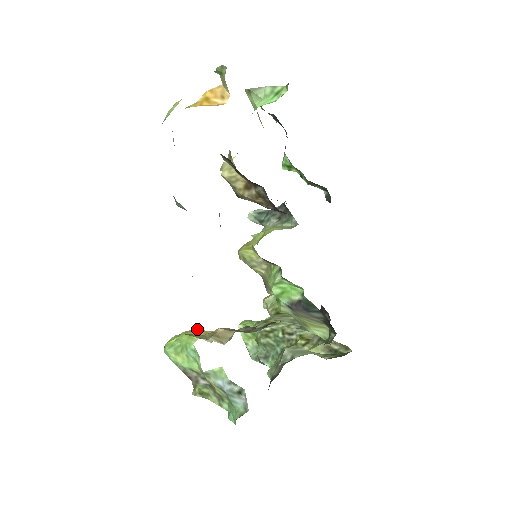
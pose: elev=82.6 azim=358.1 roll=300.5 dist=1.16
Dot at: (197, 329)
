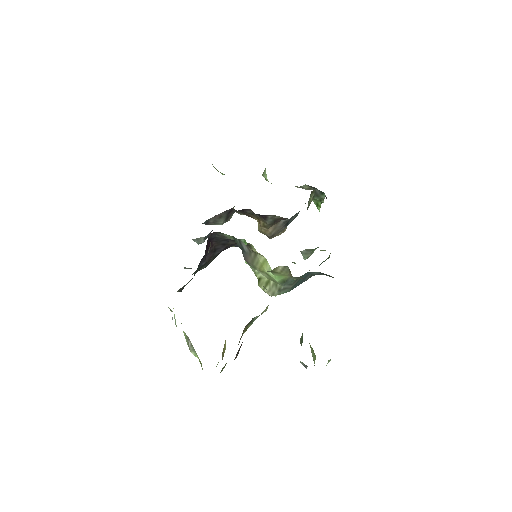
Dot at: occluded
